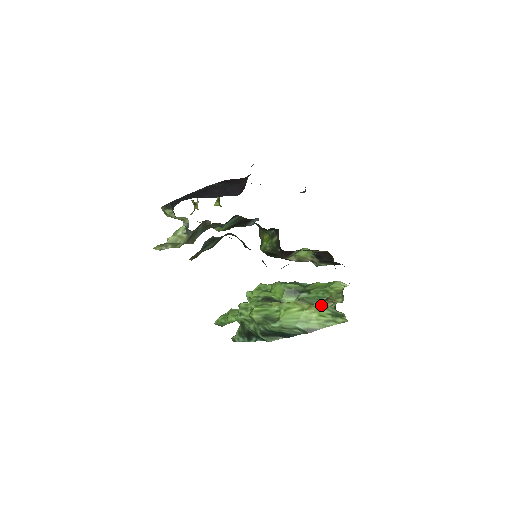
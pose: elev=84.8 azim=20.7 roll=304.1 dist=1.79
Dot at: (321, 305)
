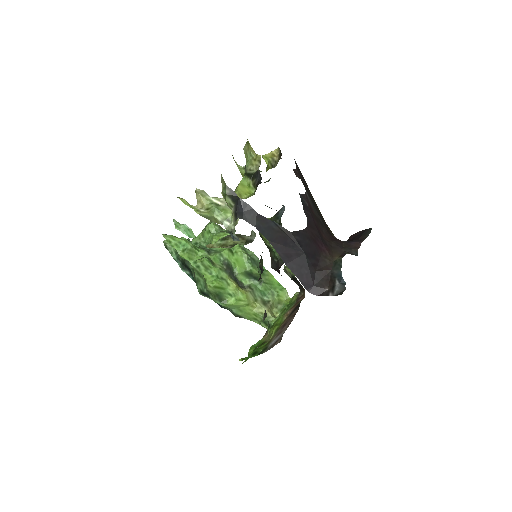
Dot at: (262, 311)
